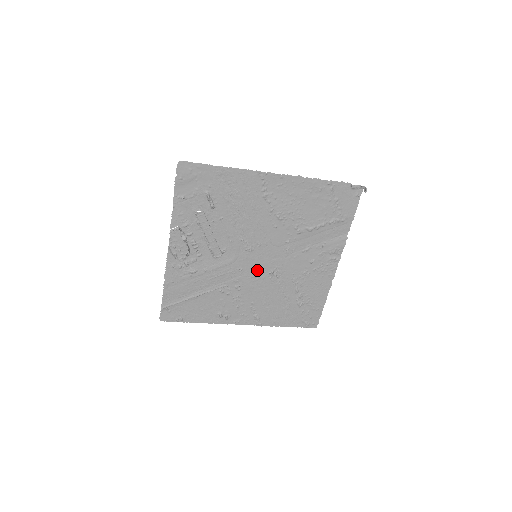
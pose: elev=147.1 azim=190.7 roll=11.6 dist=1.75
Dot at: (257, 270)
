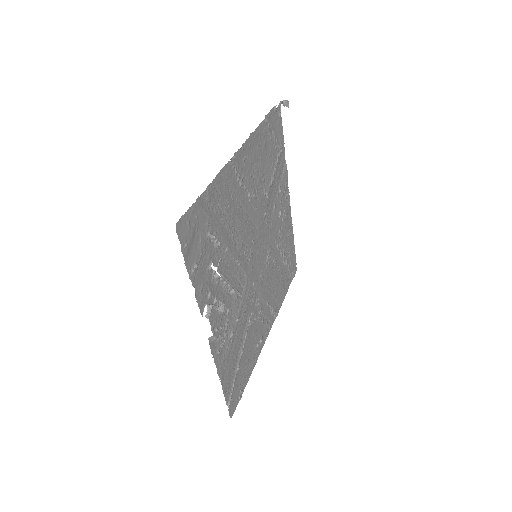
Dot at: (260, 269)
